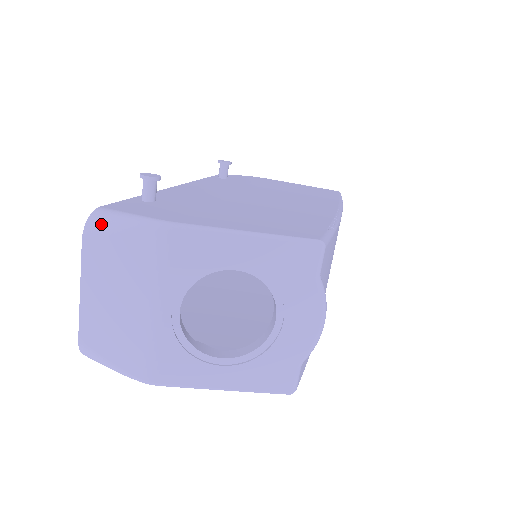
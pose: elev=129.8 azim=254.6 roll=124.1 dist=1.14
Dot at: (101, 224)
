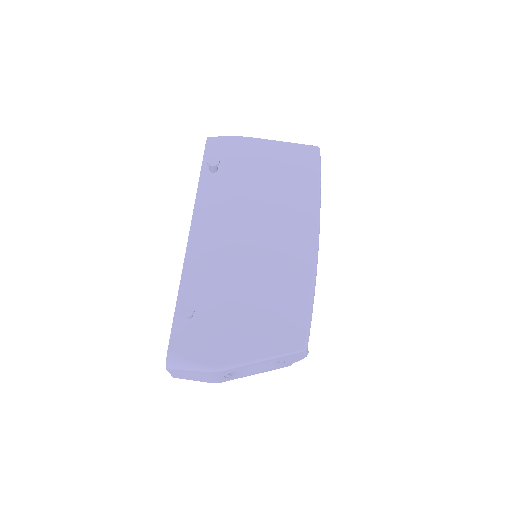
Dot at: (176, 367)
